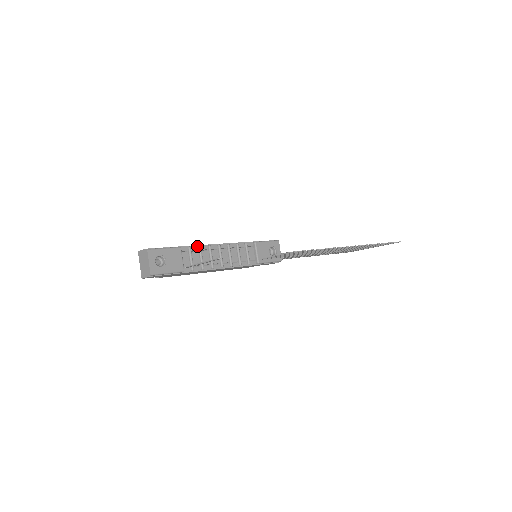
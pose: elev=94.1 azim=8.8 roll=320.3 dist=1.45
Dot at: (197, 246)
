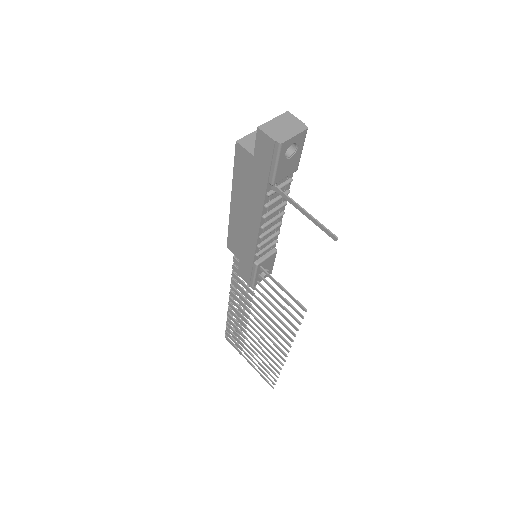
Dot at: (289, 188)
